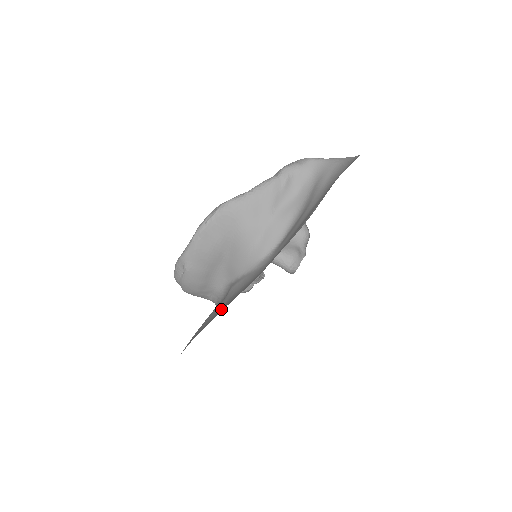
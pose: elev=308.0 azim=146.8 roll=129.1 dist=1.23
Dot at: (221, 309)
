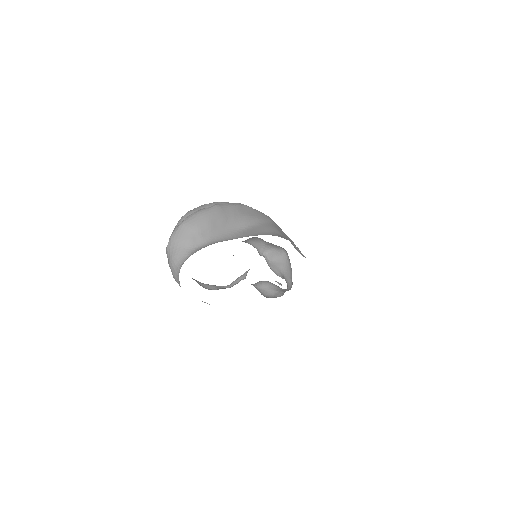
Dot at: occluded
